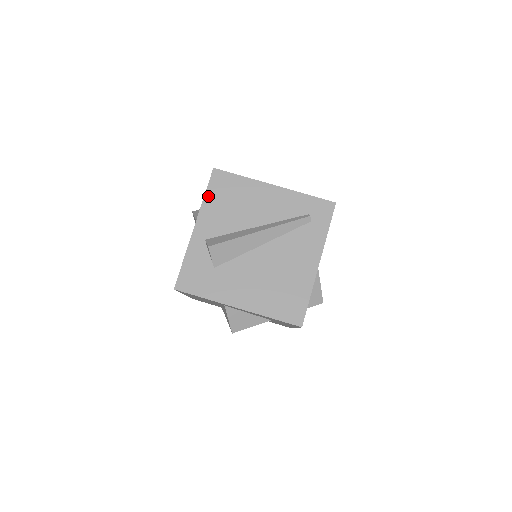
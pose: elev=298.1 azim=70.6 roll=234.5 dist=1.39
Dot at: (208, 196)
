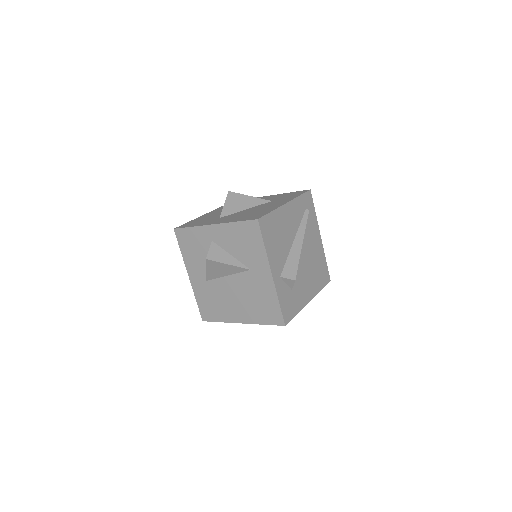
Dot at: (266, 244)
